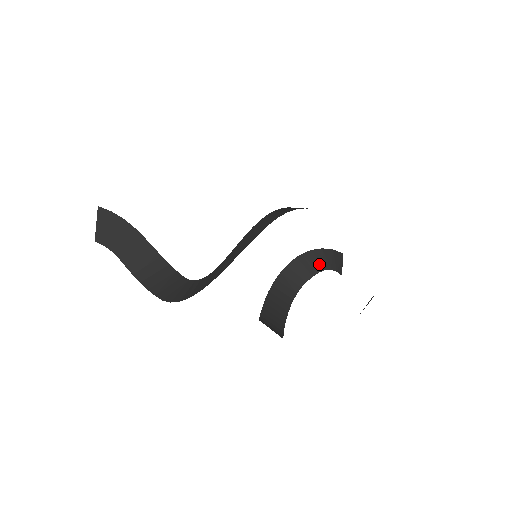
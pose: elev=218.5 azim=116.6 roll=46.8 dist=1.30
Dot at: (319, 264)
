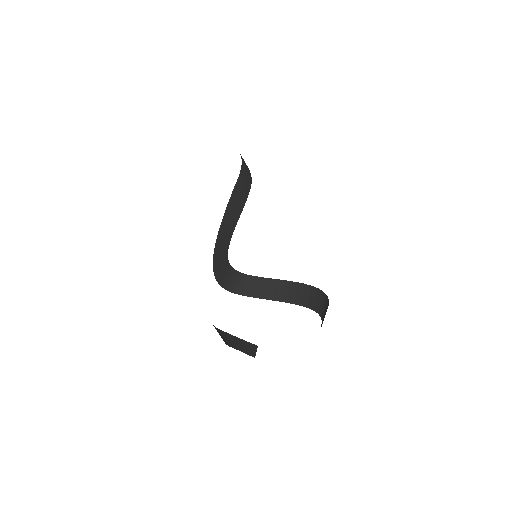
Dot at: (235, 344)
